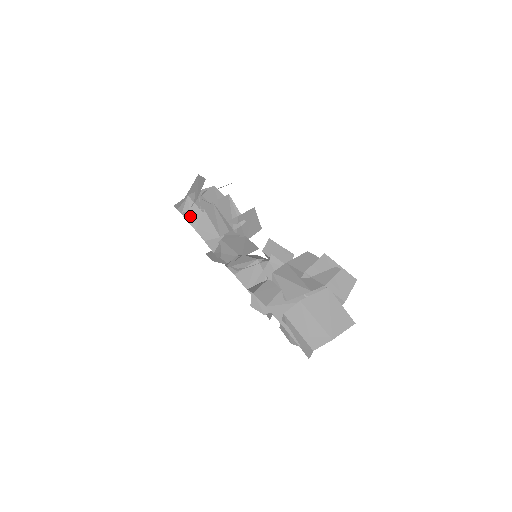
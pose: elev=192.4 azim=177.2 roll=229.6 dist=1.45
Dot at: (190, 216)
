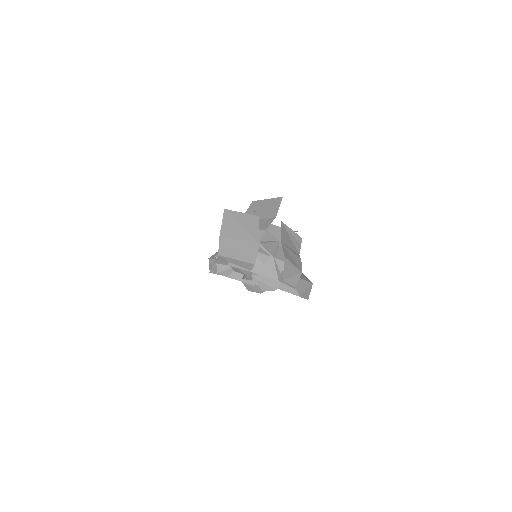
Dot at: (213, 269)
